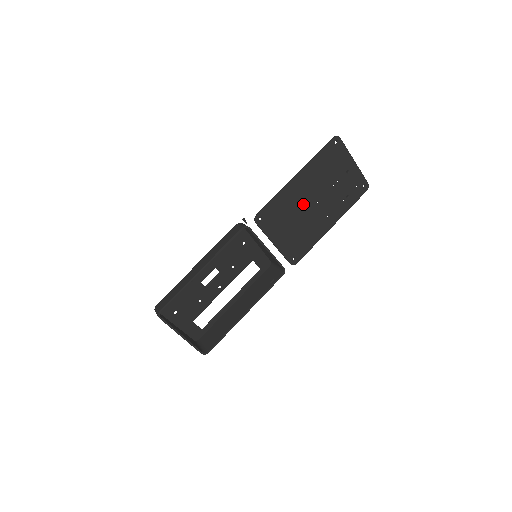
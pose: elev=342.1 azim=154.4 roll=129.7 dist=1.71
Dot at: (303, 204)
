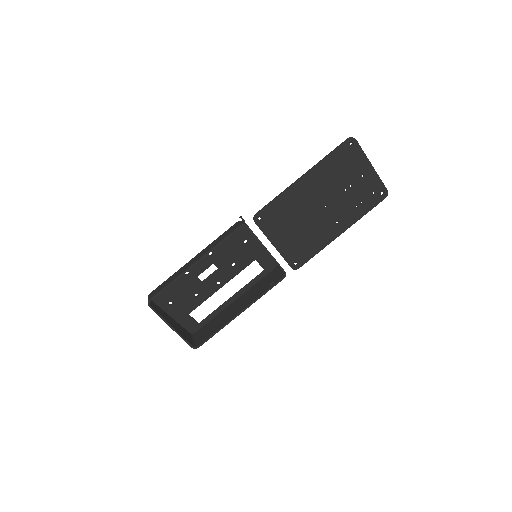
Dot at: (309, 207)
